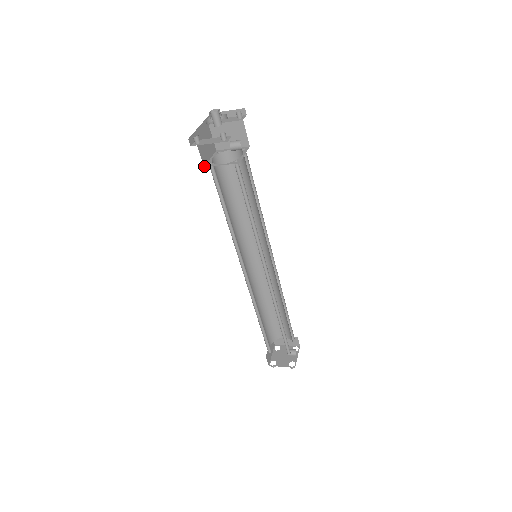
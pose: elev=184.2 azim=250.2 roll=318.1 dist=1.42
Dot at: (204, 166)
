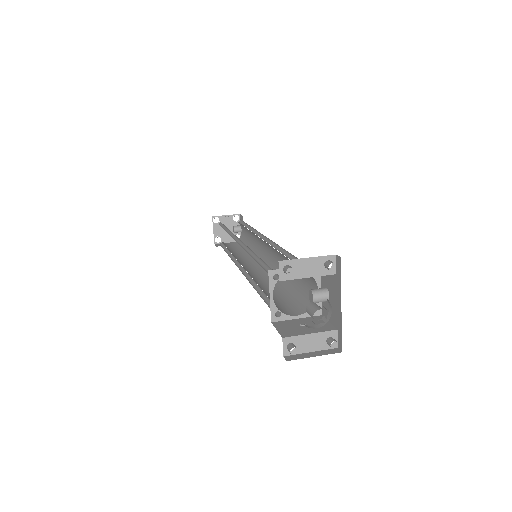
Dot at: (271, 321)
